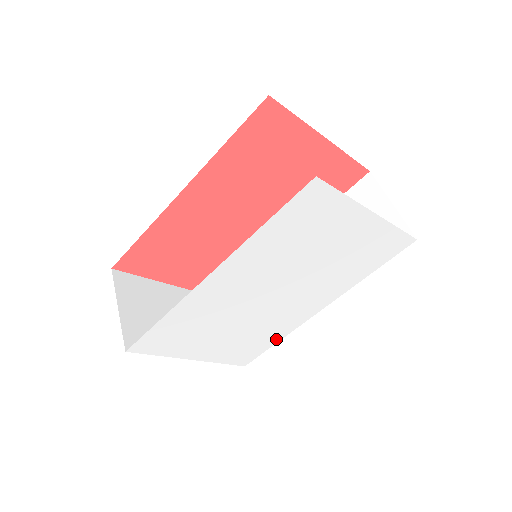
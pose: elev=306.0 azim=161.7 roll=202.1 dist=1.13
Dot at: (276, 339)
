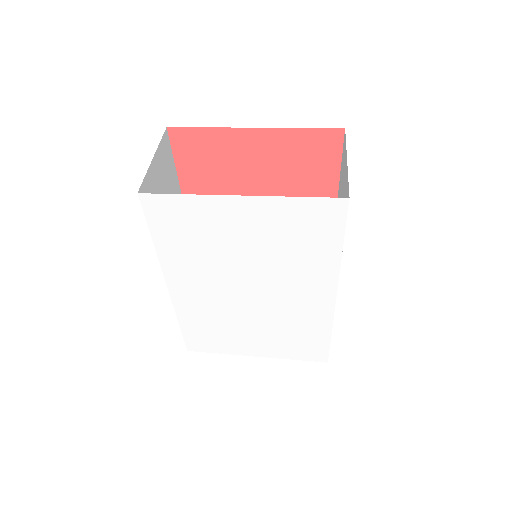
Dot at: (324, 333)
